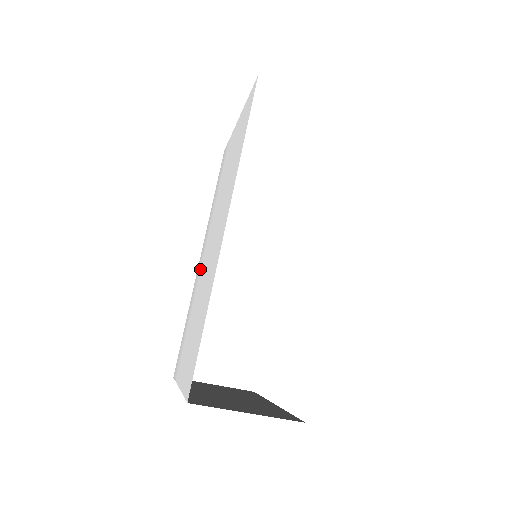
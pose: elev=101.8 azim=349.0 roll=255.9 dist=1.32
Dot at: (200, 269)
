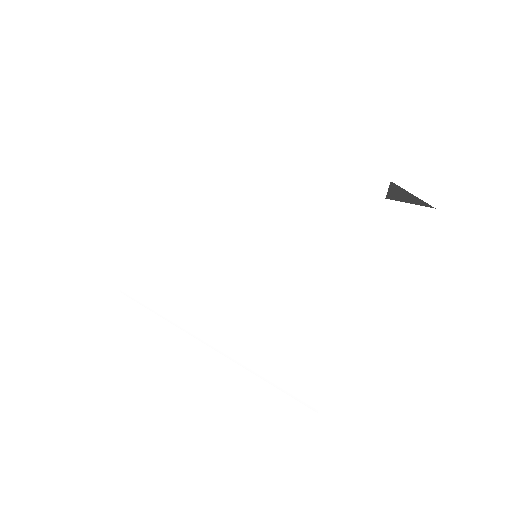
Dot at: (221, 308)
